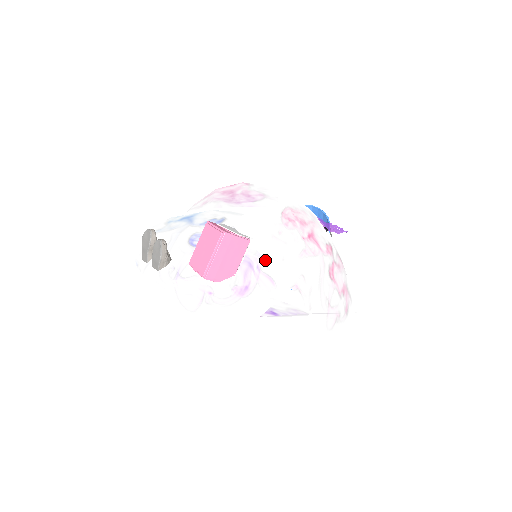
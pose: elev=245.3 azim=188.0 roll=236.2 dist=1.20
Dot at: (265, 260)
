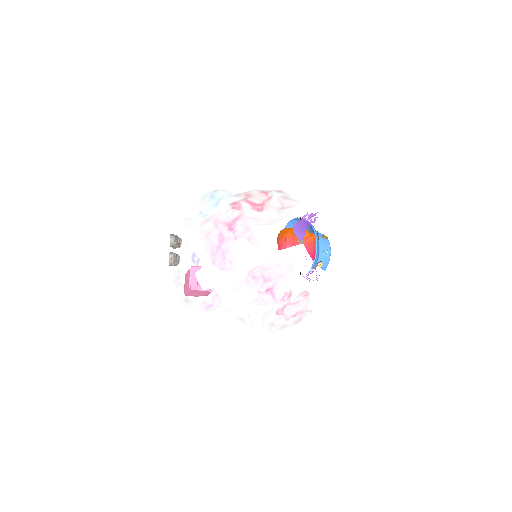
Dot at: occluded
